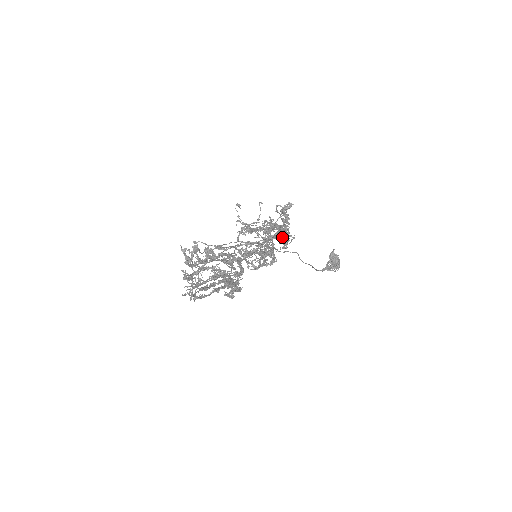
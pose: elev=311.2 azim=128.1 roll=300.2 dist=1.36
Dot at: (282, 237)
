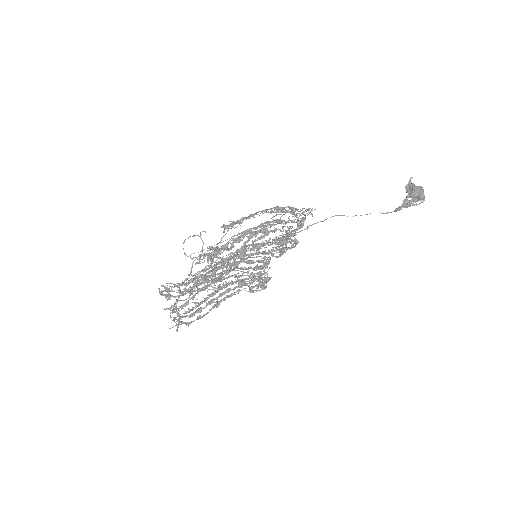
Dot at: (263, 237)
